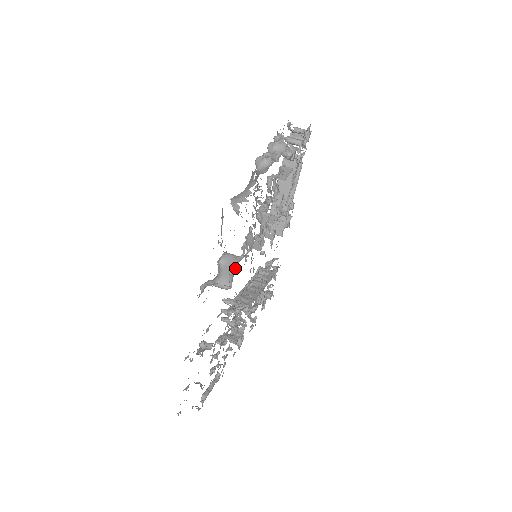
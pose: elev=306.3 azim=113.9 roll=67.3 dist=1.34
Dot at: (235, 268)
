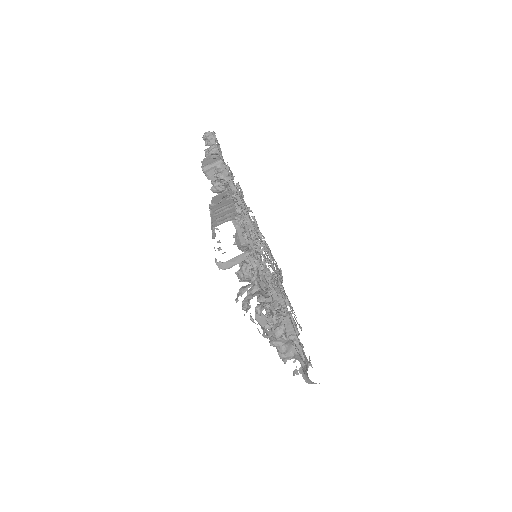
Dot at: occluded
